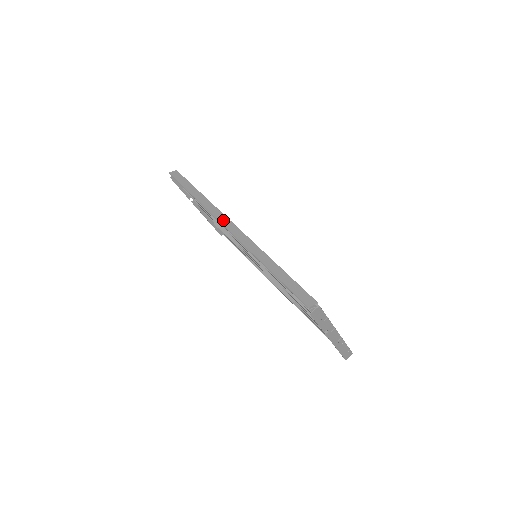
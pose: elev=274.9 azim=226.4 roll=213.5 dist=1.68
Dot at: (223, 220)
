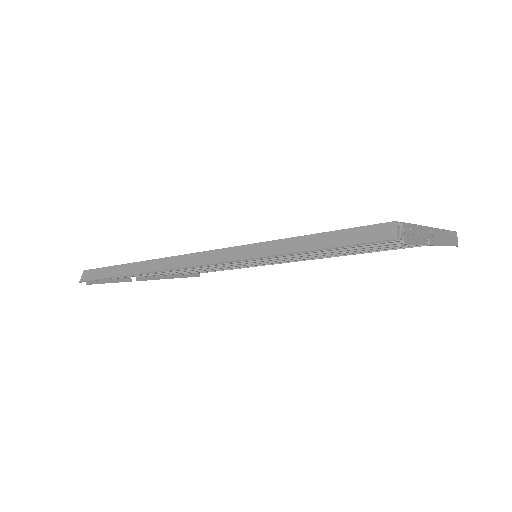
Dot at: (183, 262)
